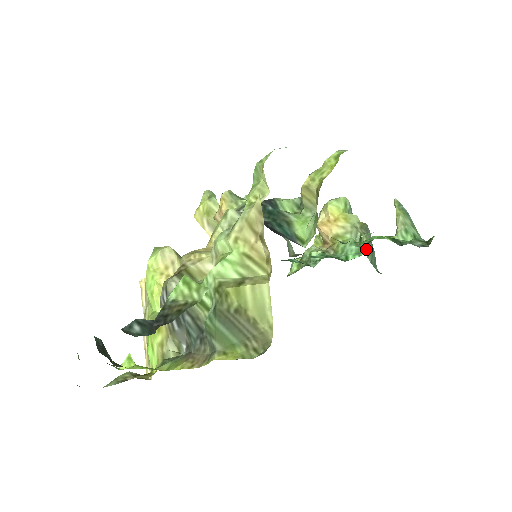
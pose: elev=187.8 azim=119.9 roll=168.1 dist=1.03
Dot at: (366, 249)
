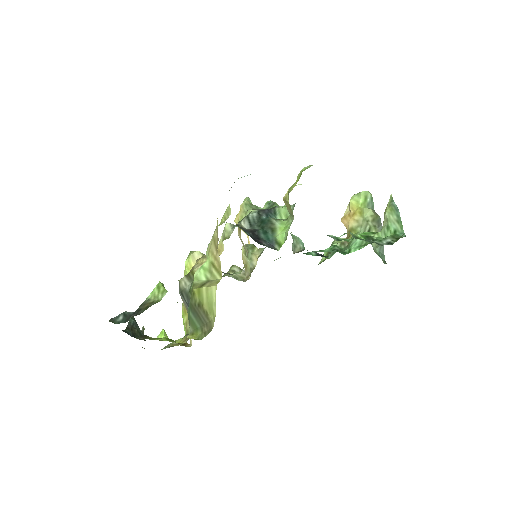
Dot at: occluded
